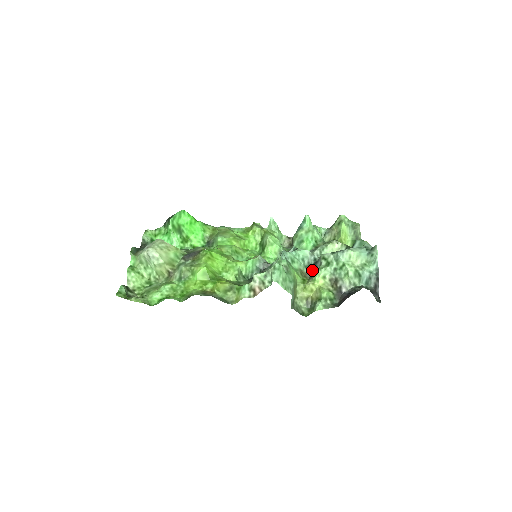
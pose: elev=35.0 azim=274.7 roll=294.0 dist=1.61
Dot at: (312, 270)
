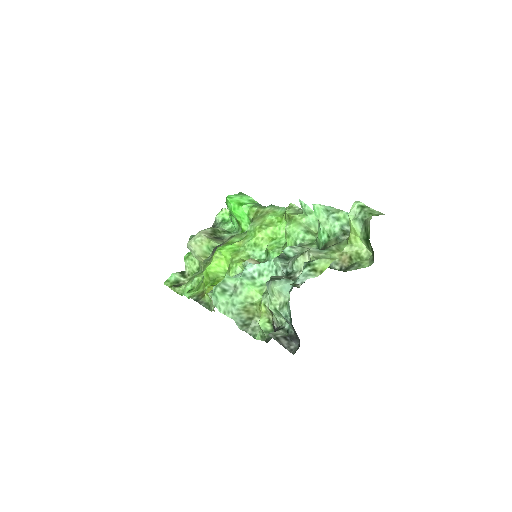
Dot at: occluded
